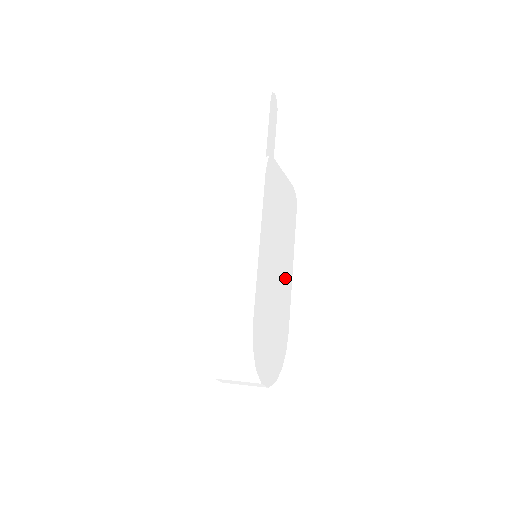
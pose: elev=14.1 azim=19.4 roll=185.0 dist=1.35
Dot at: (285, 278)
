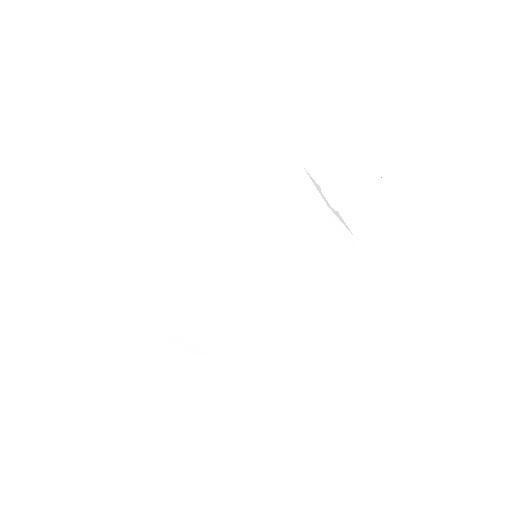
Dot at: occluded
